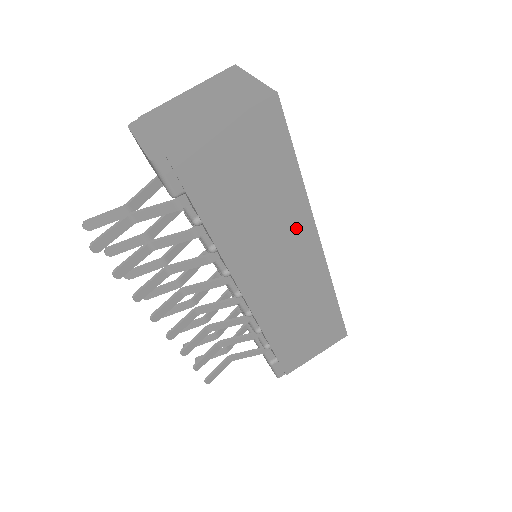
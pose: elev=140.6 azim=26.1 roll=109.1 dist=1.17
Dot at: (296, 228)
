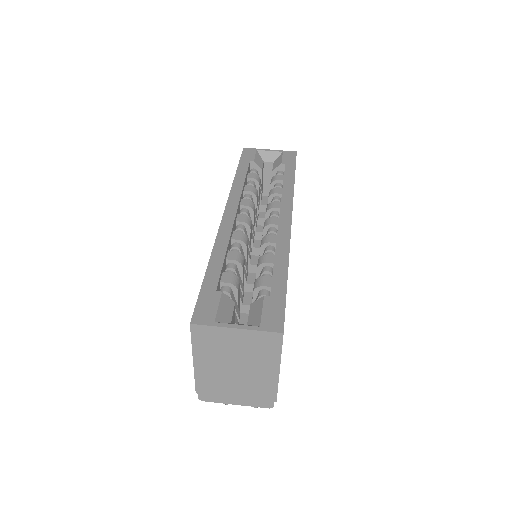
Dot at: occluded
